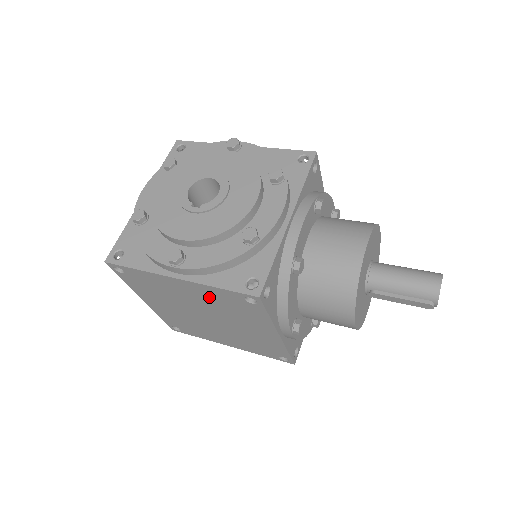
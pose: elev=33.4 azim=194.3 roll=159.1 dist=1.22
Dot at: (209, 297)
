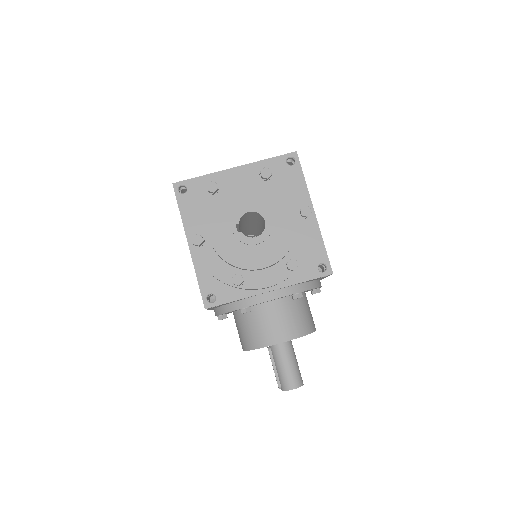
Dot at: occluded
